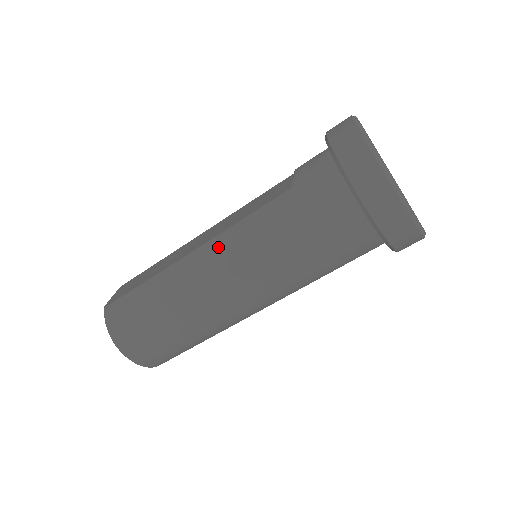
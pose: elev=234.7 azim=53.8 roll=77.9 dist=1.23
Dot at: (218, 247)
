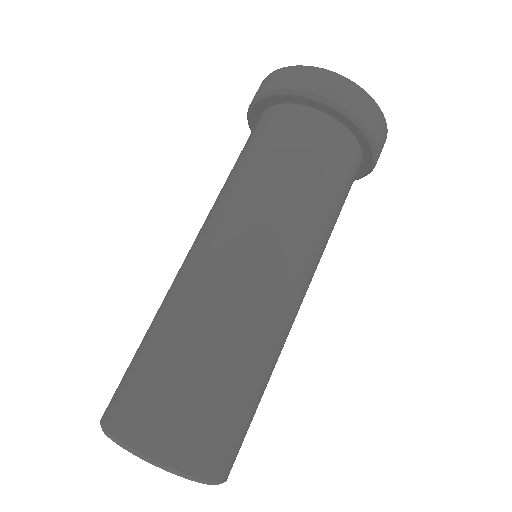
Dot at: (195, 239)
